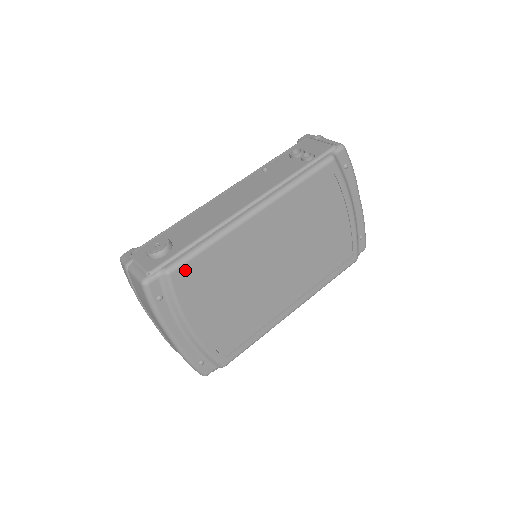
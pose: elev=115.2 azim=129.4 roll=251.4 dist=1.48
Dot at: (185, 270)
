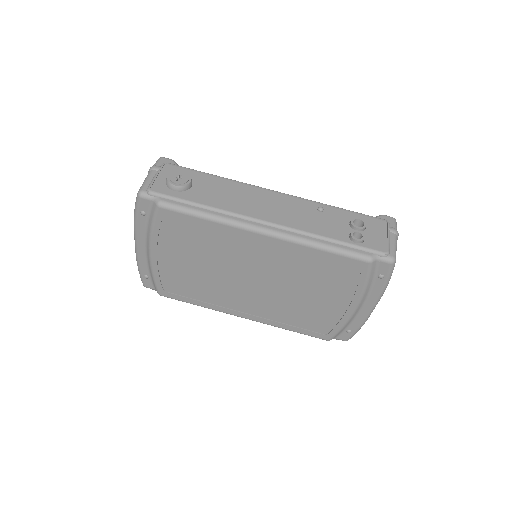
Dot at: (173, 215)
